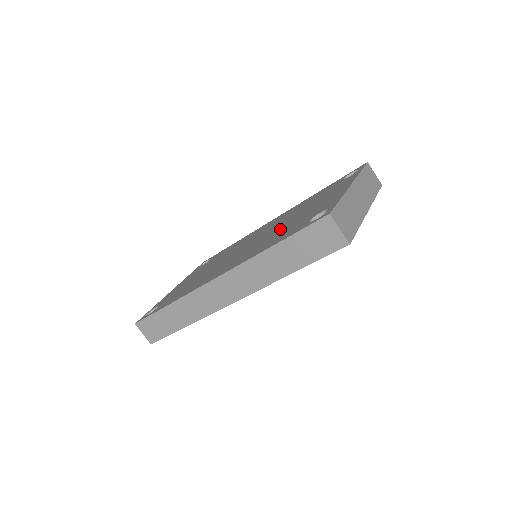
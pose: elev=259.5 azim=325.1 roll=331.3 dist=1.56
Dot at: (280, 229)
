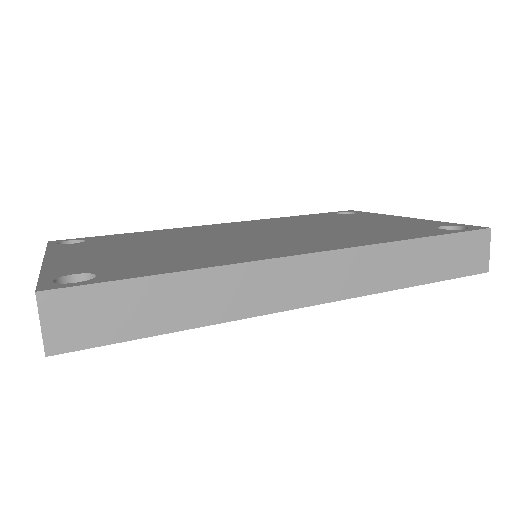
Dot at: (341, 229)
